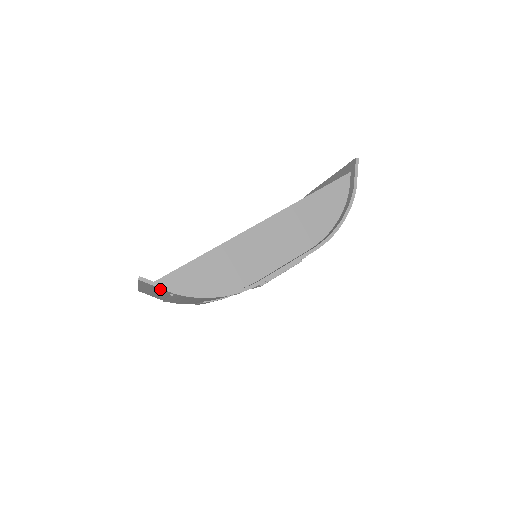
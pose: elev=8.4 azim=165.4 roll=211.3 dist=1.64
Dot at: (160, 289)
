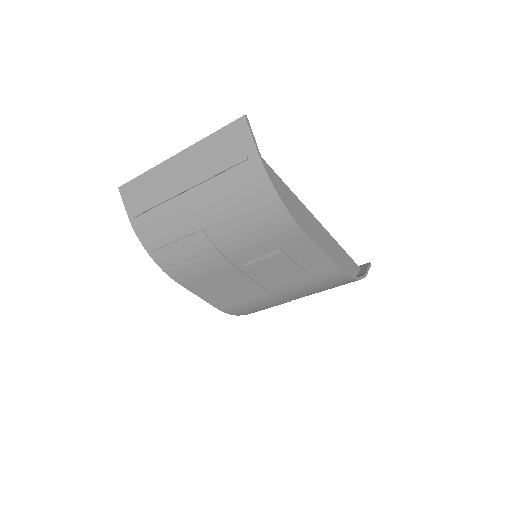
Dot at: (243, 144)
